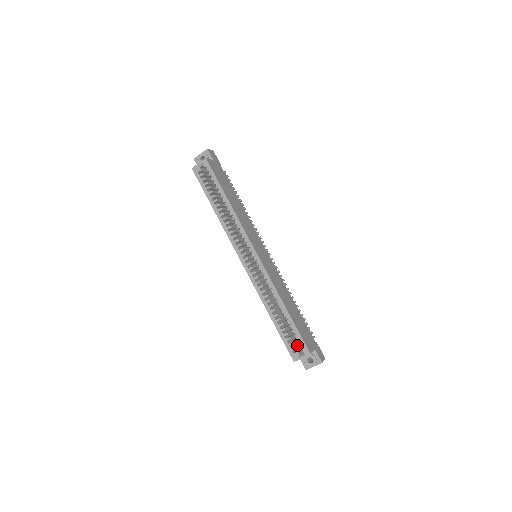
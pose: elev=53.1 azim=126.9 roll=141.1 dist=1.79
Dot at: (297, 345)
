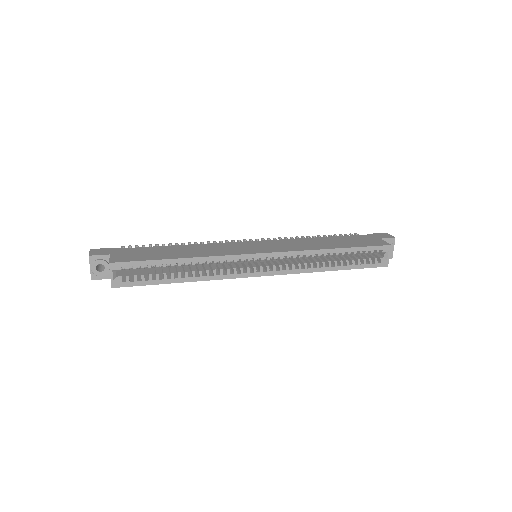
Dot at: (370, 255)
